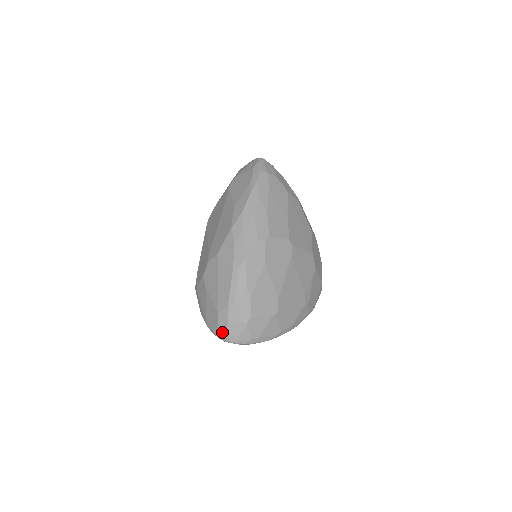
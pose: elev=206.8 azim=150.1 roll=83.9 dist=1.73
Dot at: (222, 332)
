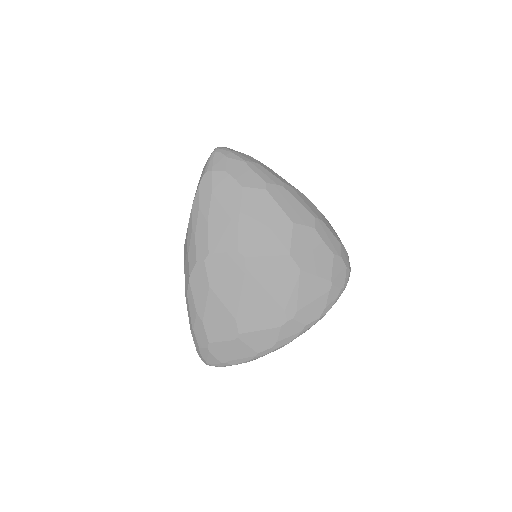
Dot at: occluded
